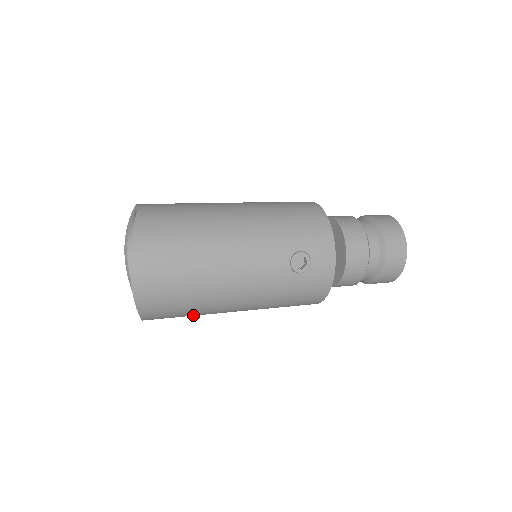
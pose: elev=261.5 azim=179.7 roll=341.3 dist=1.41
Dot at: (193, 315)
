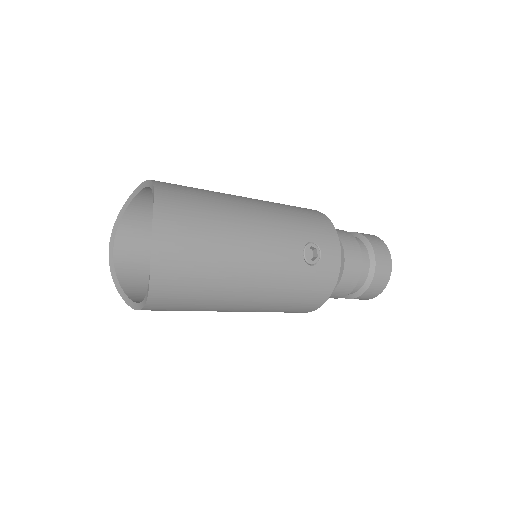
Dot at: (198, 307)
